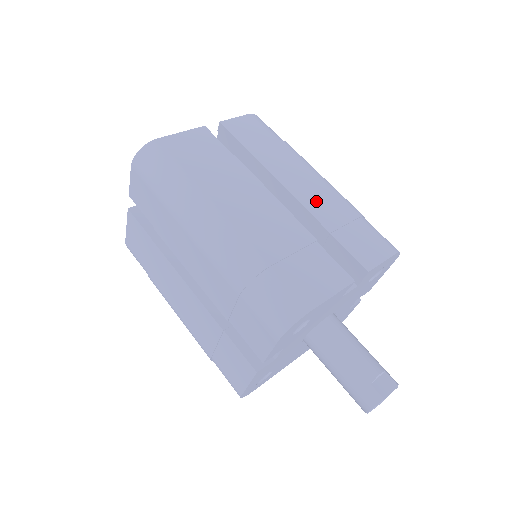
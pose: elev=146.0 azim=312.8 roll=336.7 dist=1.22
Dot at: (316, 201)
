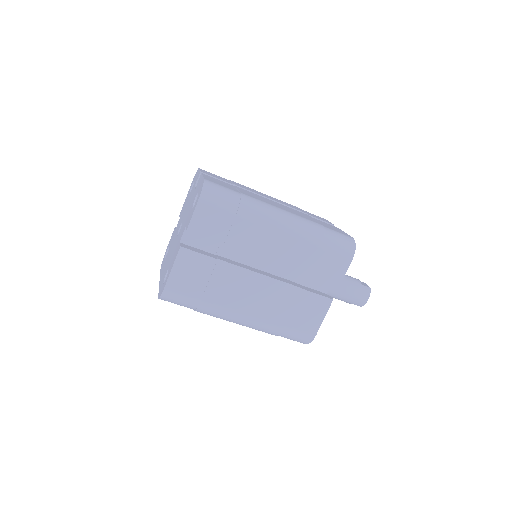
Dot at: (283, 203)
